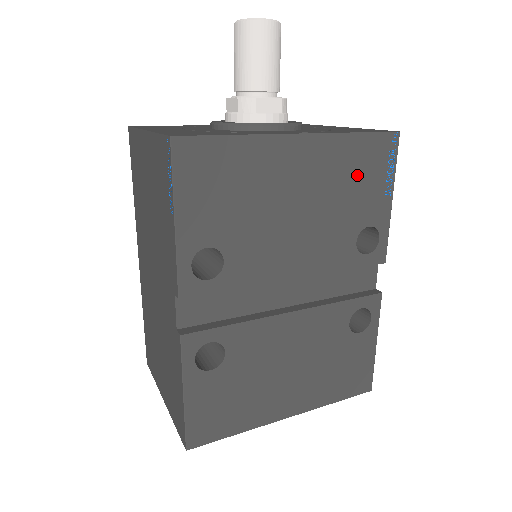
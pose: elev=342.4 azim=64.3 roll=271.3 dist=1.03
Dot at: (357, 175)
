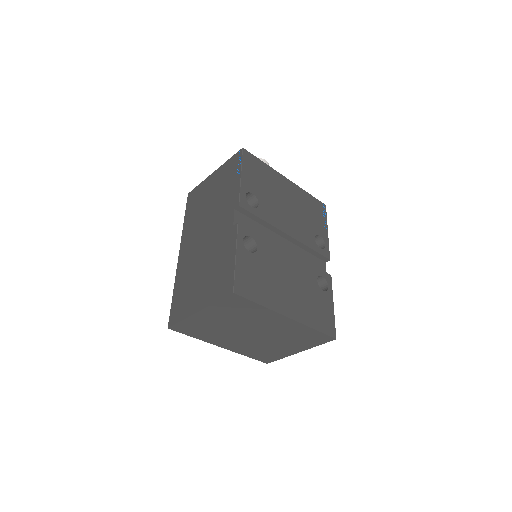
Dot at: (311, 210)
